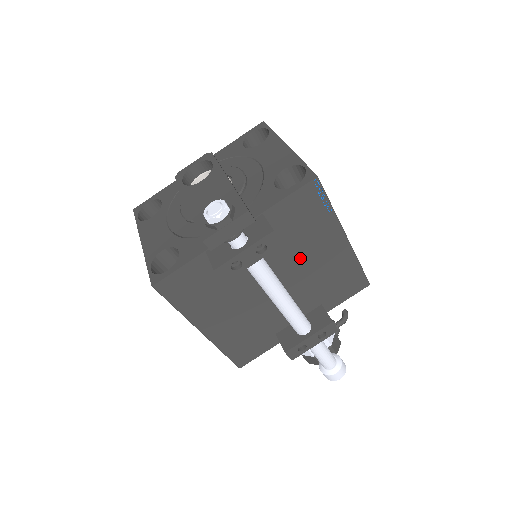
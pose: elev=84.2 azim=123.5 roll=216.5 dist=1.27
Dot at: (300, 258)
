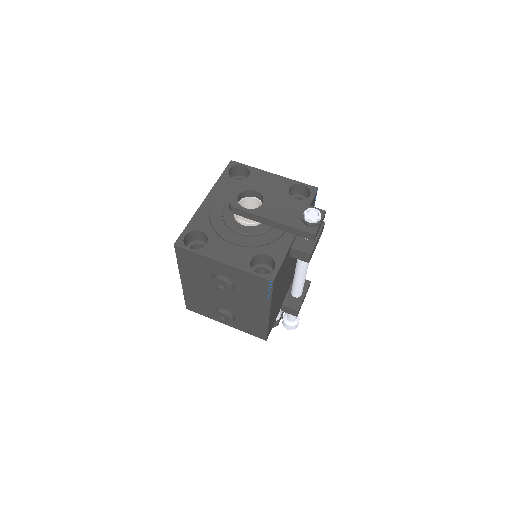
Dot at: occluded
